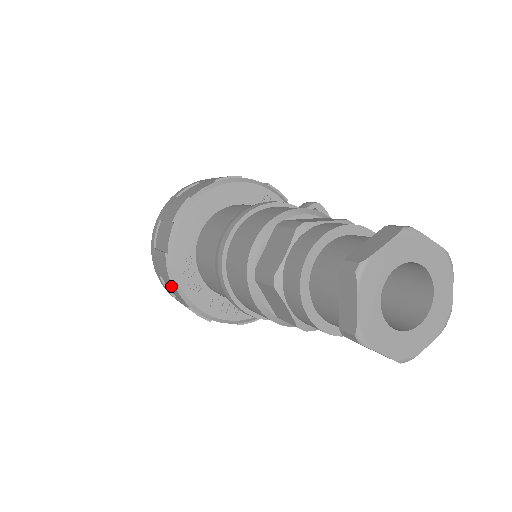
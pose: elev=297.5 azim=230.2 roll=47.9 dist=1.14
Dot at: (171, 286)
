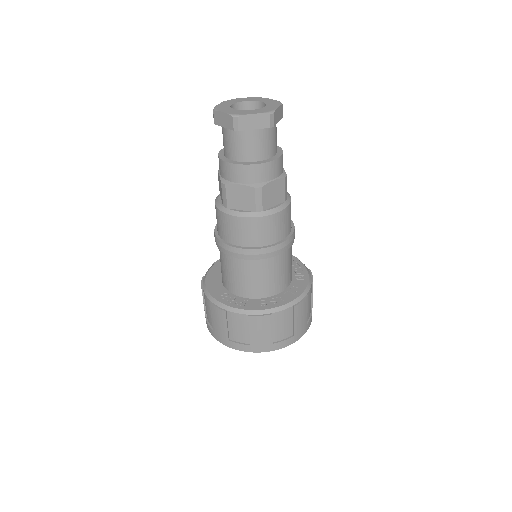
Dot at: (233, 324)
